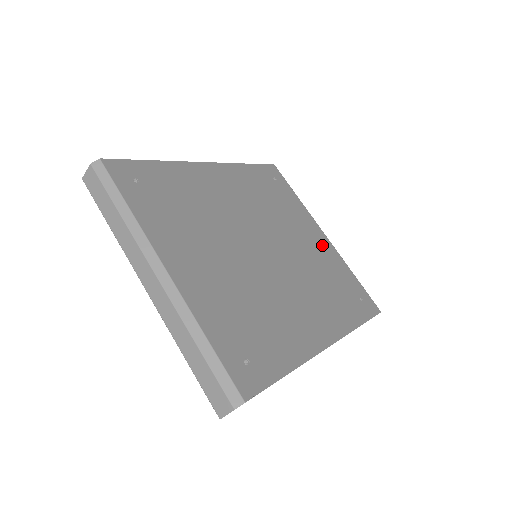
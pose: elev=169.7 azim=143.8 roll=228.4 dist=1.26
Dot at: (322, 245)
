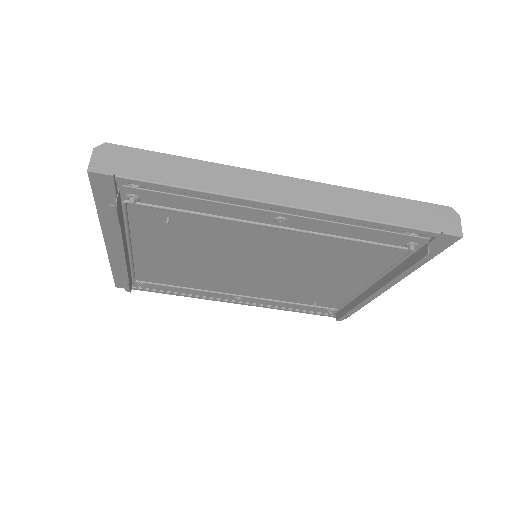
Dot at: occluded
